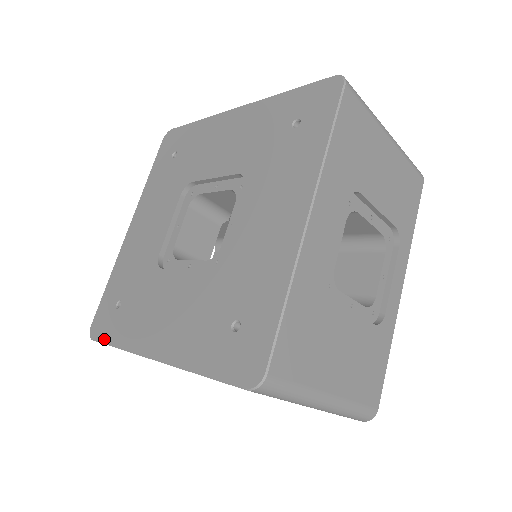
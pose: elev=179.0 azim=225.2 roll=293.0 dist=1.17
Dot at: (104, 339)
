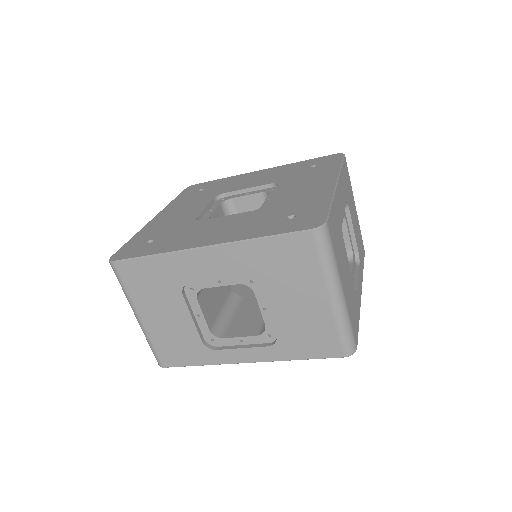
Dot at: (134, 256)
